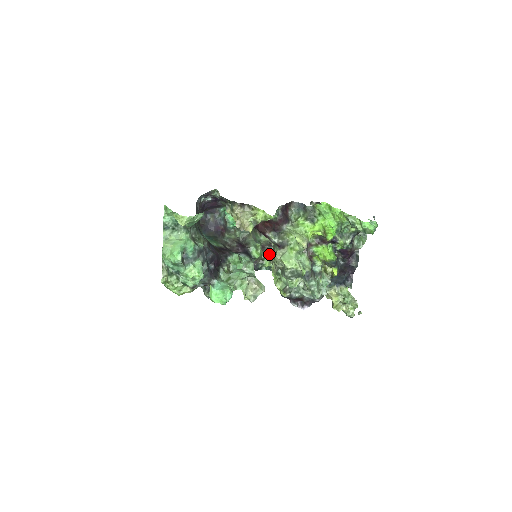
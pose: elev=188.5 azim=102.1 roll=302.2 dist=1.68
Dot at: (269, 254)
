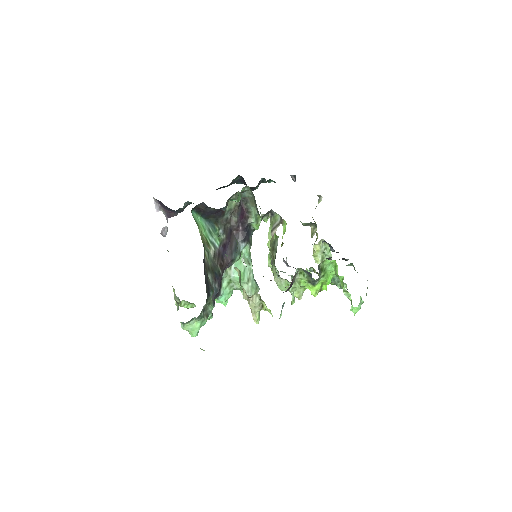
Dot at: occluded
